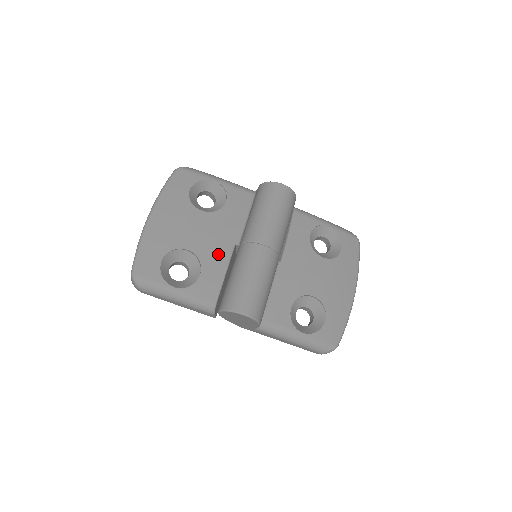
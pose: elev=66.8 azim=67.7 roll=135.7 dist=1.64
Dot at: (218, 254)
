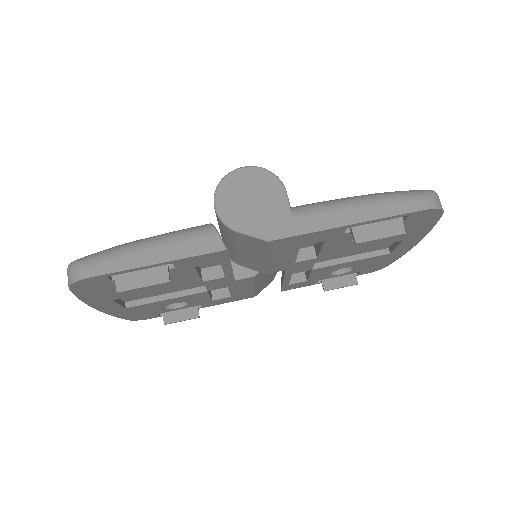
Dot at: occluded
